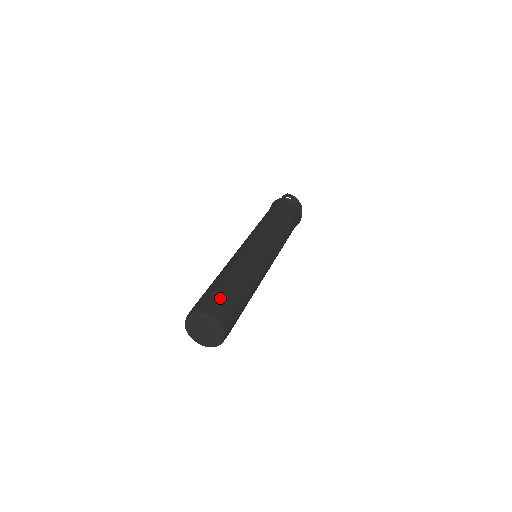
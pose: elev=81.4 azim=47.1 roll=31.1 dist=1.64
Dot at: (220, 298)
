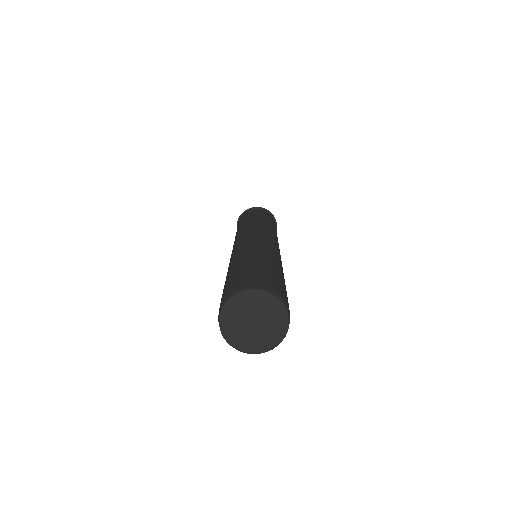
Dot at: (236, 278)
